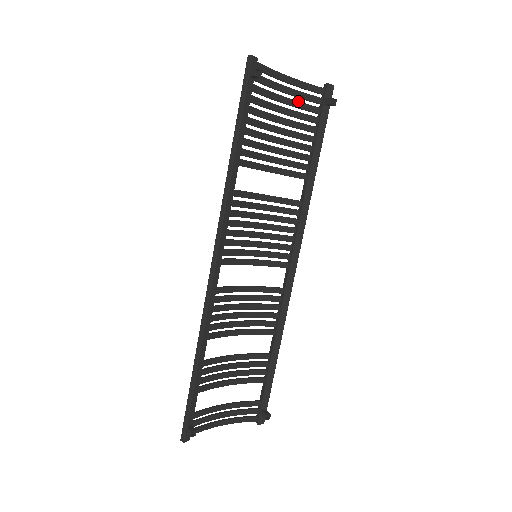
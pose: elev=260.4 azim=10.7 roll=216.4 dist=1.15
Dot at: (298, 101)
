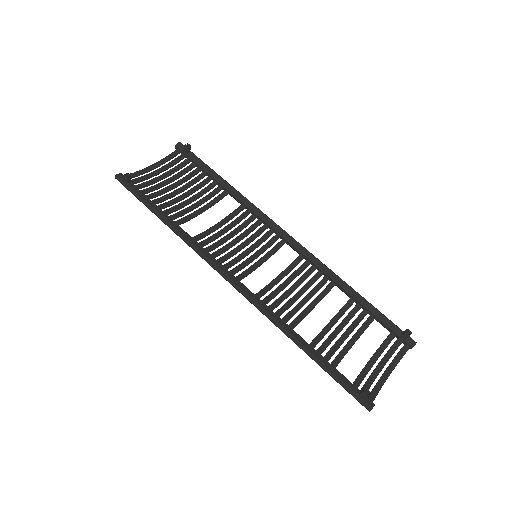
Dot at: (172, 169)
